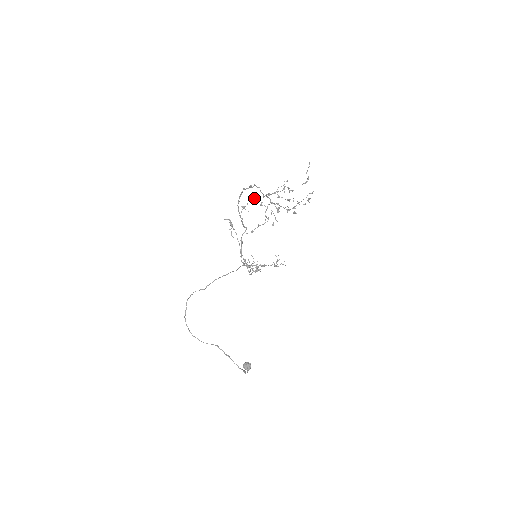
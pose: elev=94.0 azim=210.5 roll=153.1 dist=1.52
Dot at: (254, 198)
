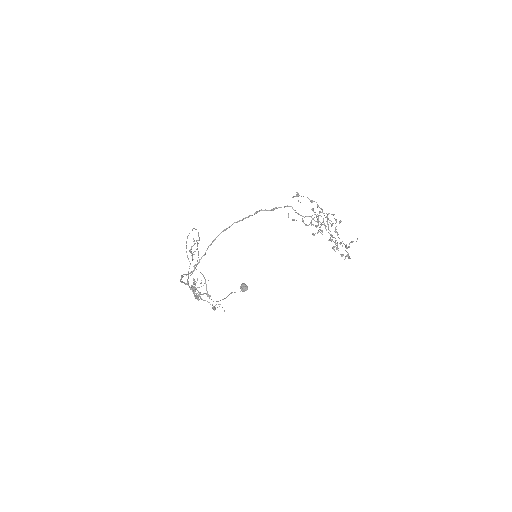
Dot at: (309, 199)
